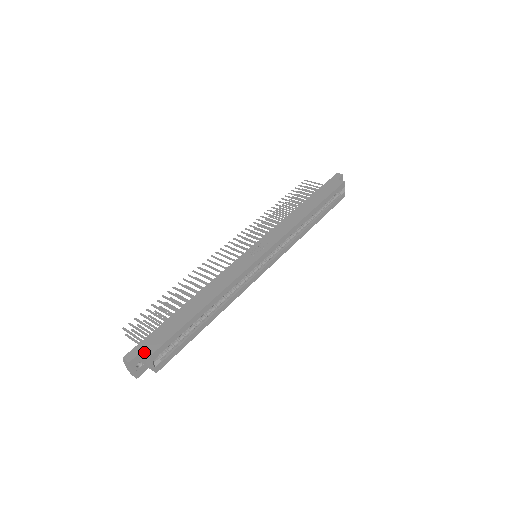
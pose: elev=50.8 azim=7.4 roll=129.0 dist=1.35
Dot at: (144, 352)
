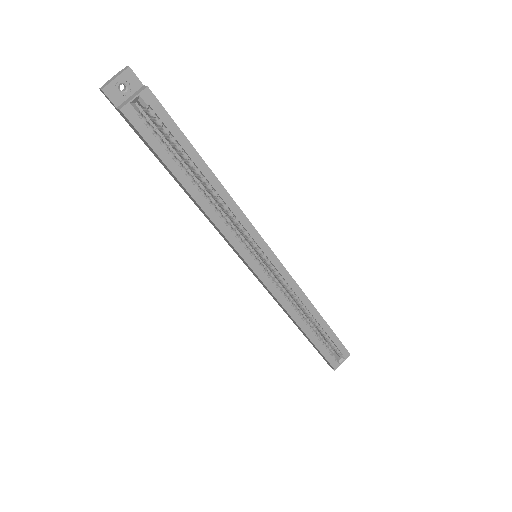
Dot at: (146, 86)
